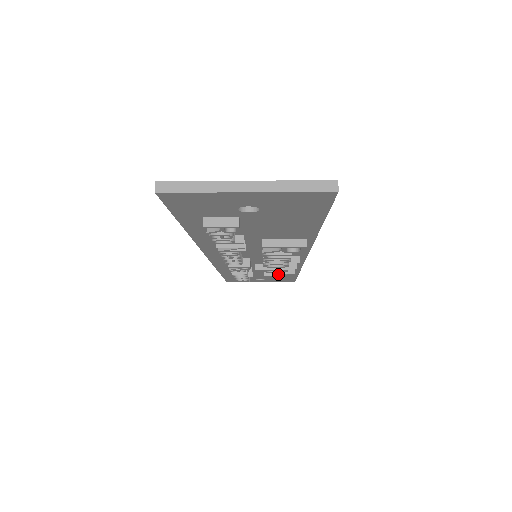
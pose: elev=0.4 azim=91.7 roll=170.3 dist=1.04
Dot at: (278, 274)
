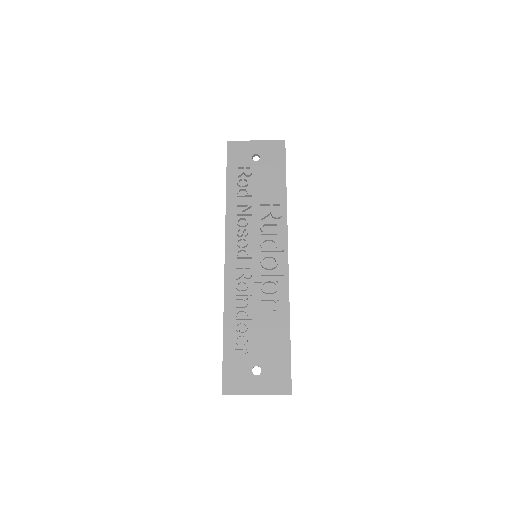
Dot at: (272, 308)
